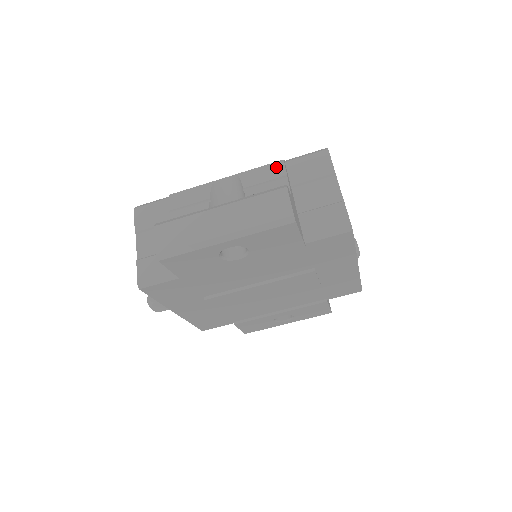
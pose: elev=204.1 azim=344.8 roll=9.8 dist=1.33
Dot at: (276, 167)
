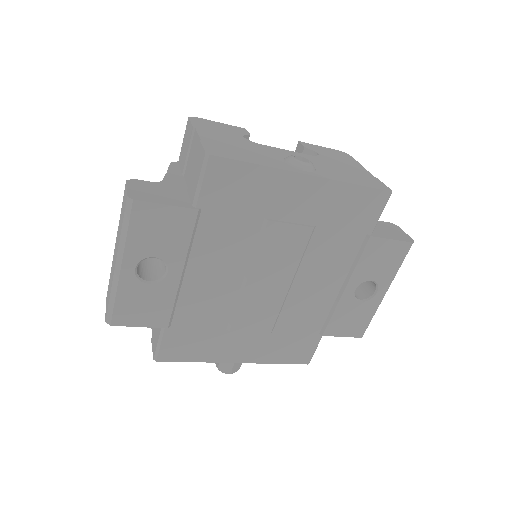
Dot at: occluded
